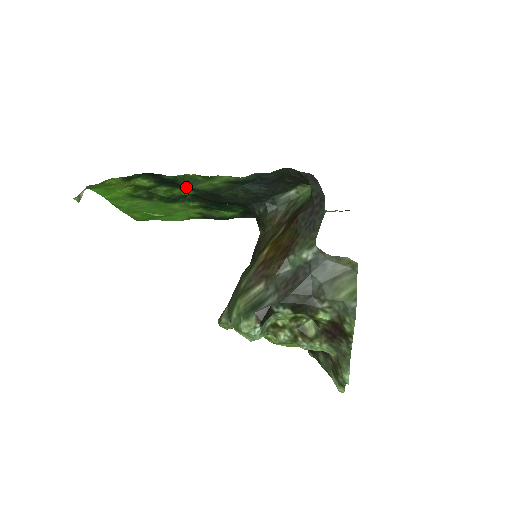
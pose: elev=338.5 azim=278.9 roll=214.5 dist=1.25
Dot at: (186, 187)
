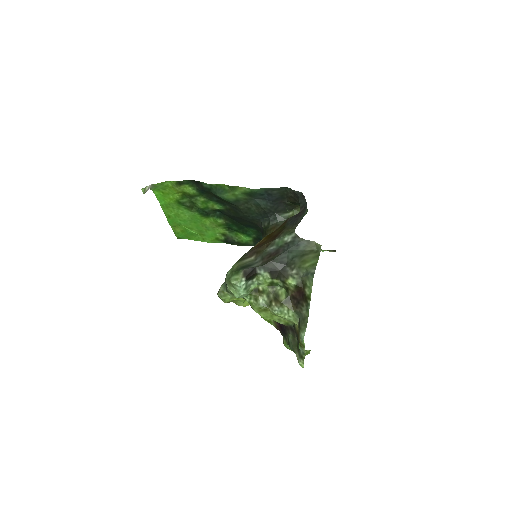
Dot at: (217, 200)
